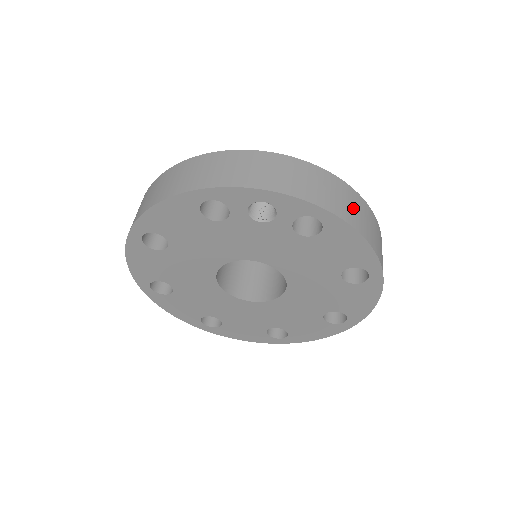
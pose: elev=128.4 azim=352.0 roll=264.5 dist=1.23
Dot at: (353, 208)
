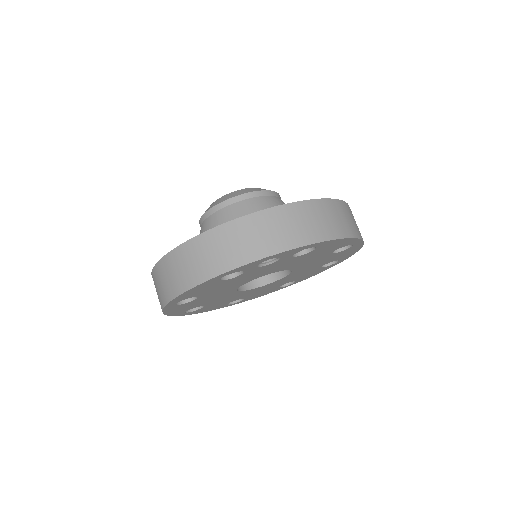
Dot at: (331, 219)
